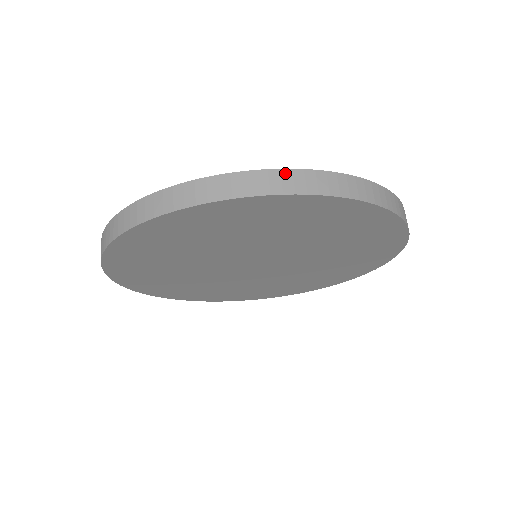
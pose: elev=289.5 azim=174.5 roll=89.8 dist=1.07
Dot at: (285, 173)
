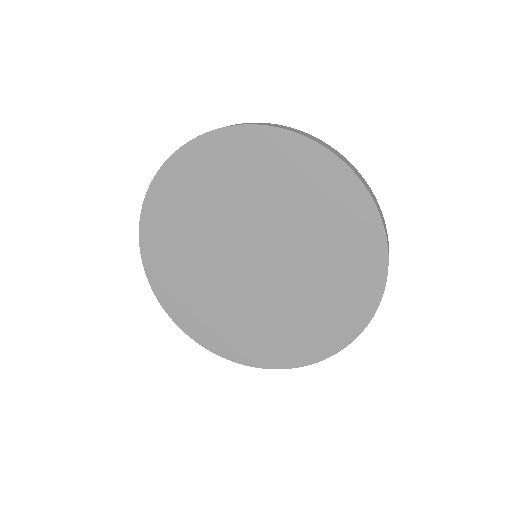
Dot at: occluded
